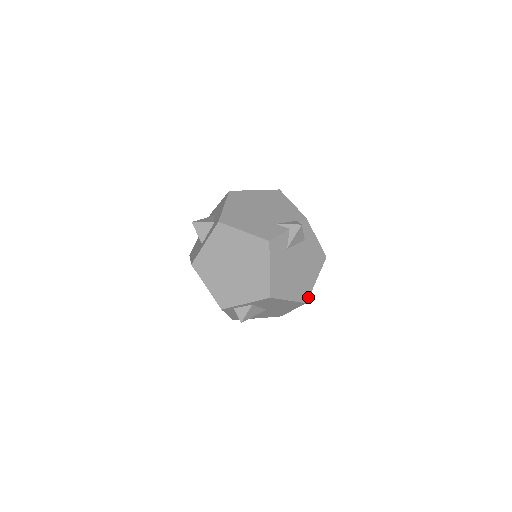
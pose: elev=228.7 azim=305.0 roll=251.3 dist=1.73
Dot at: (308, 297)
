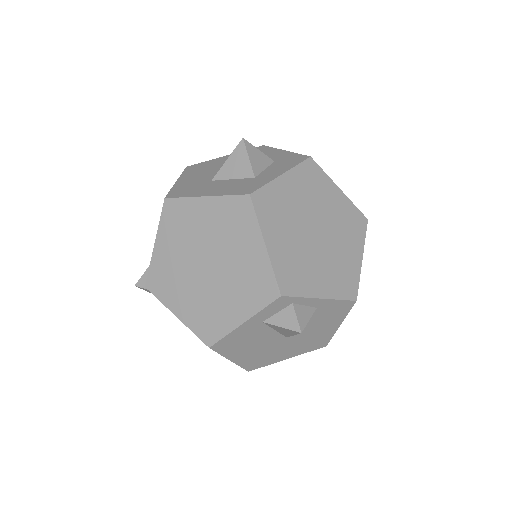
Dot at: occluded
